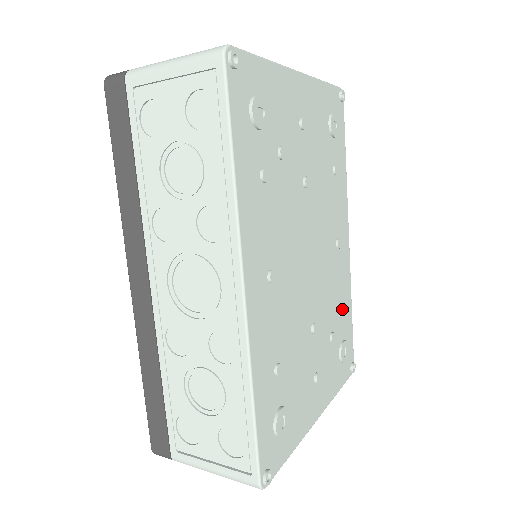
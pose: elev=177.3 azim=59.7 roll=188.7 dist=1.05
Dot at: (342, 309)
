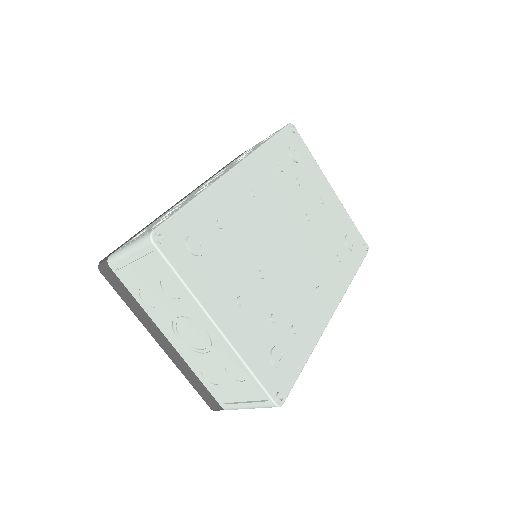
Dot at: (297, 326)
